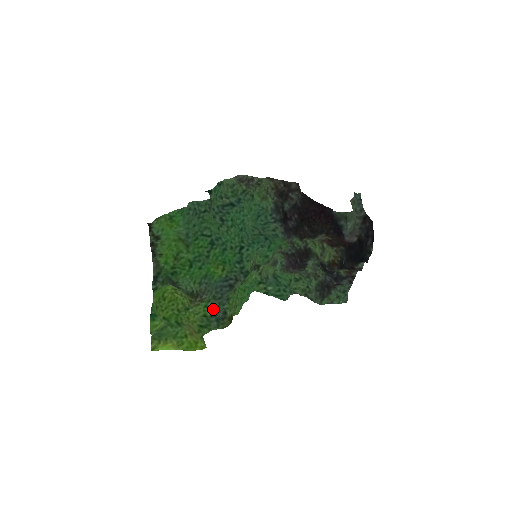
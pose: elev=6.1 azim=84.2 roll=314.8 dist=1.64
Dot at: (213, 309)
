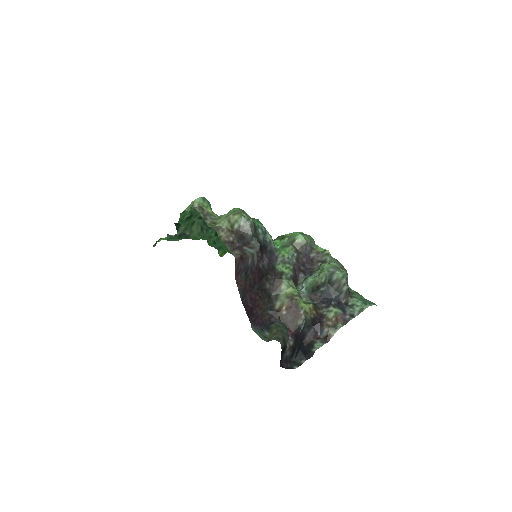
Dot at: occluded
